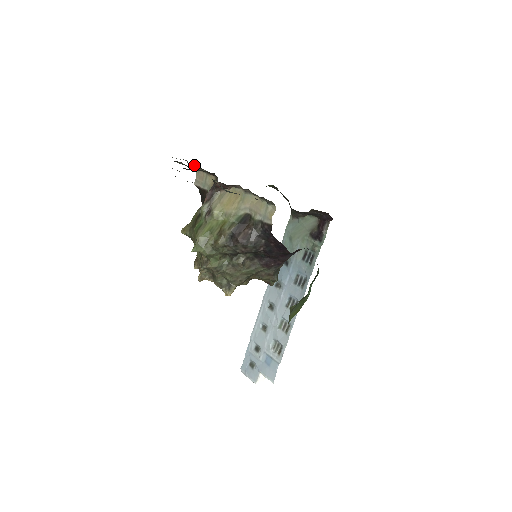
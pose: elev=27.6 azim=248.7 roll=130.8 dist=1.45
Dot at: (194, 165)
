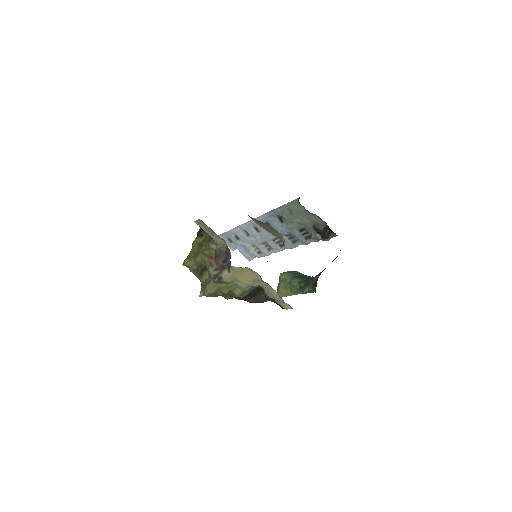
Dot at: occluded
